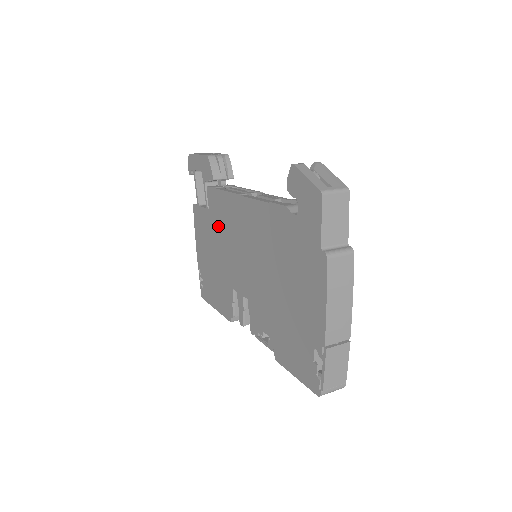
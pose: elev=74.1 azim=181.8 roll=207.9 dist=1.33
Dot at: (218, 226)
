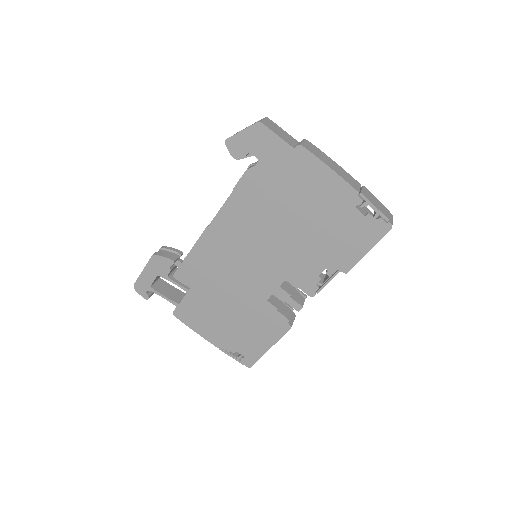
Dot at: (210, 283)
